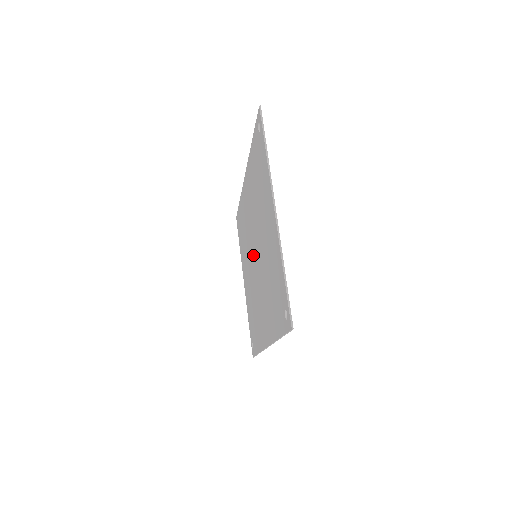
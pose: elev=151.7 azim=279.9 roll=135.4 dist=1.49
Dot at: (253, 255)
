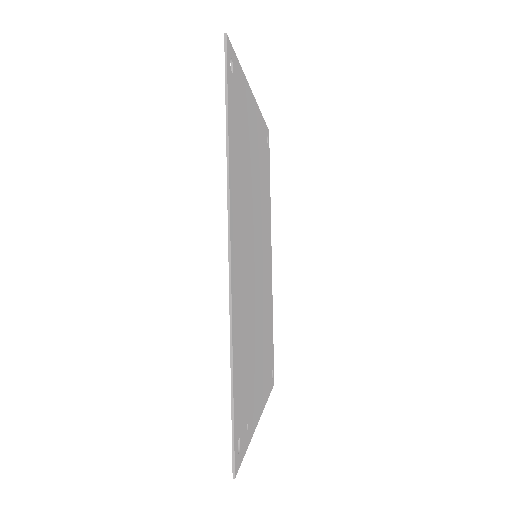
Dot at: occluded
